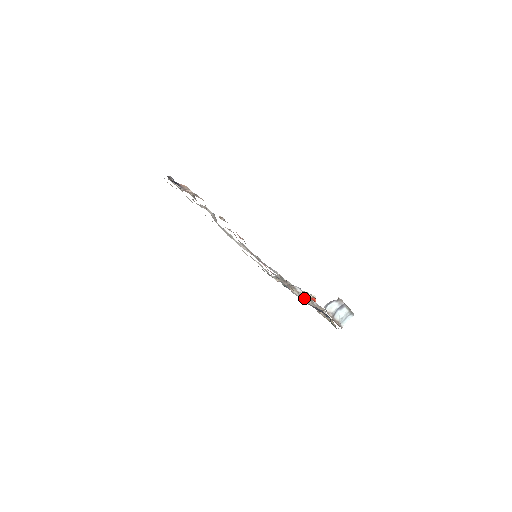
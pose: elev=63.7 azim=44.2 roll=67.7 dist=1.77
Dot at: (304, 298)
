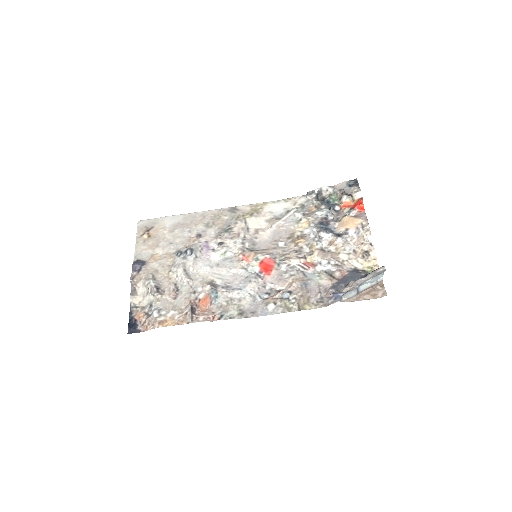
Dot at: (330, 257)
